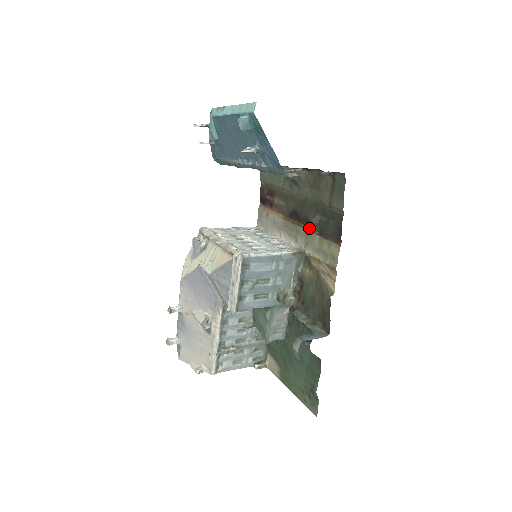
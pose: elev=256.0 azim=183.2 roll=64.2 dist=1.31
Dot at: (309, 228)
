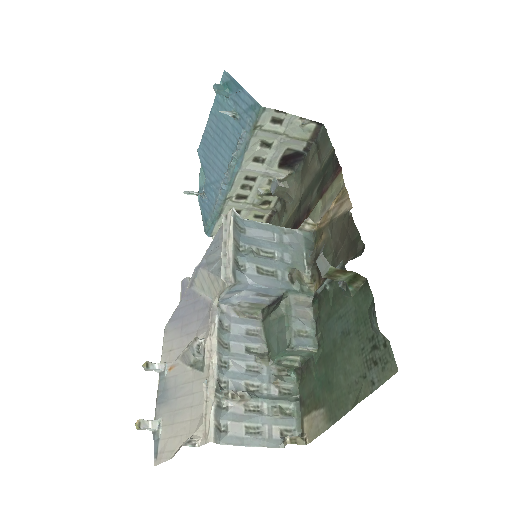
Dot at: (310, 212)
